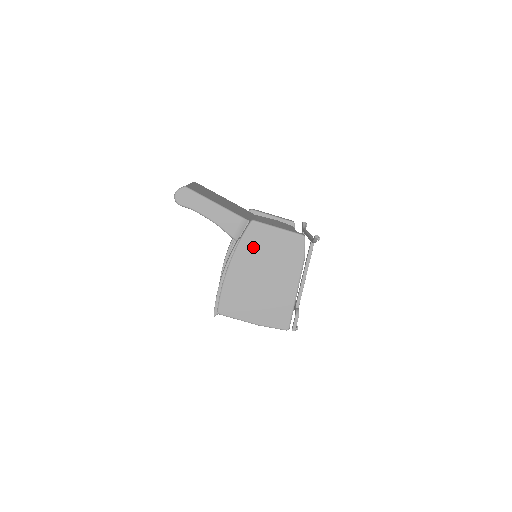
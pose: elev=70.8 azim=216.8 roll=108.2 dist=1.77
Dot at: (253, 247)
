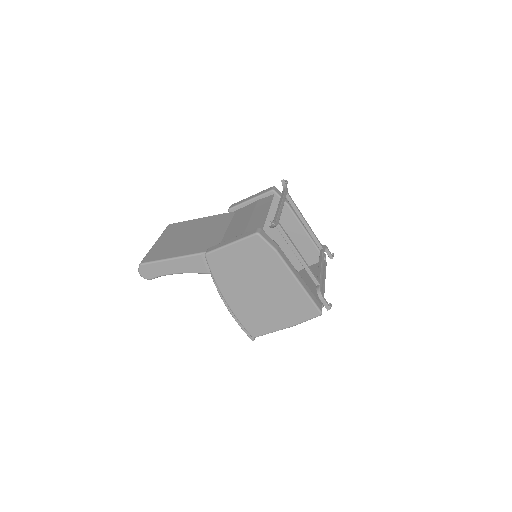
Dot at: (227, 273)
